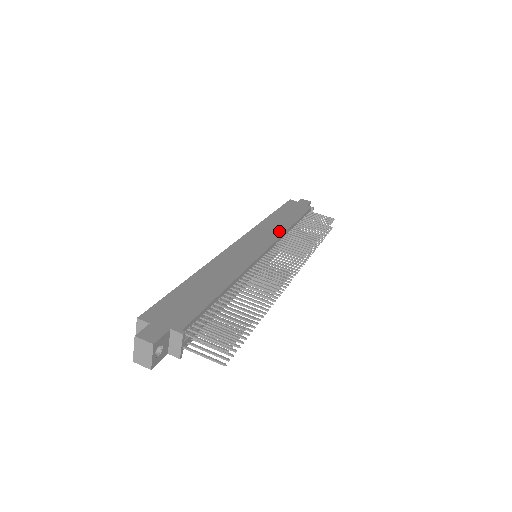
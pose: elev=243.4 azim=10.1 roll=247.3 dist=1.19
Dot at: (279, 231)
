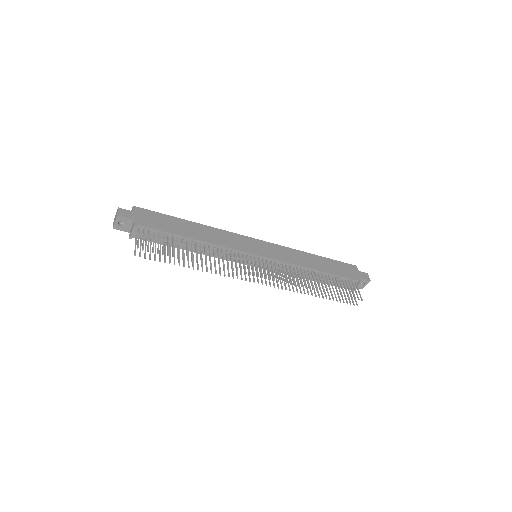
Dot at: (295, 261)
